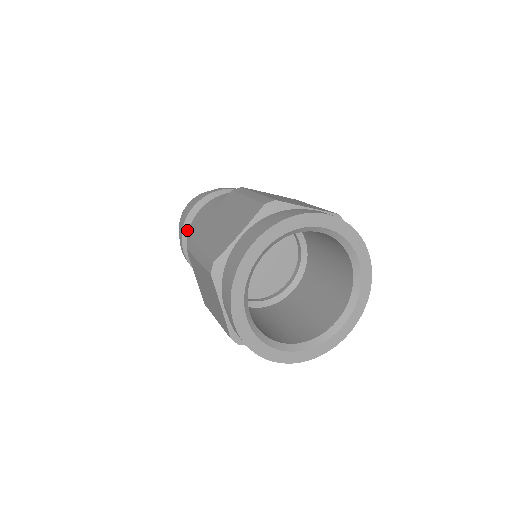
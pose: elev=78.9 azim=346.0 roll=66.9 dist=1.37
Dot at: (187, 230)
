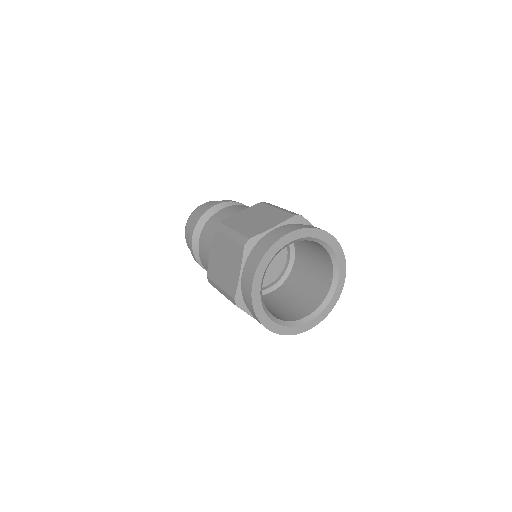
Dot at: (203, 220)
